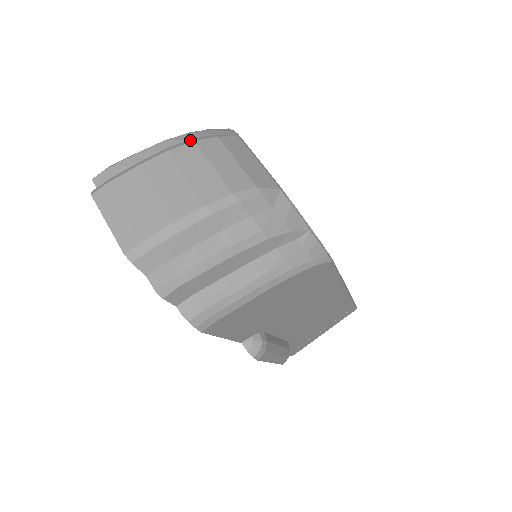
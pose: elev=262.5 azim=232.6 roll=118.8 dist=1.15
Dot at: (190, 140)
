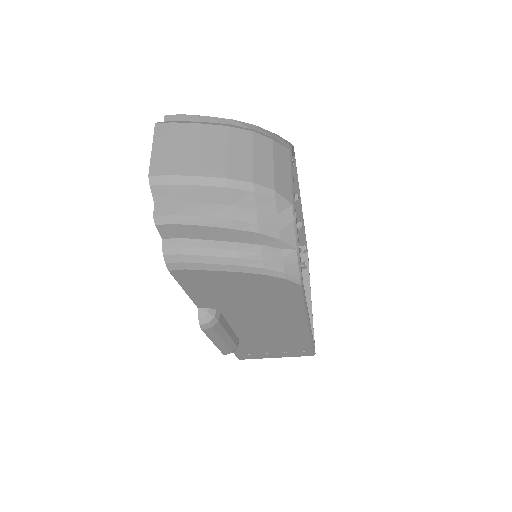
Dot at: (250, 129)
